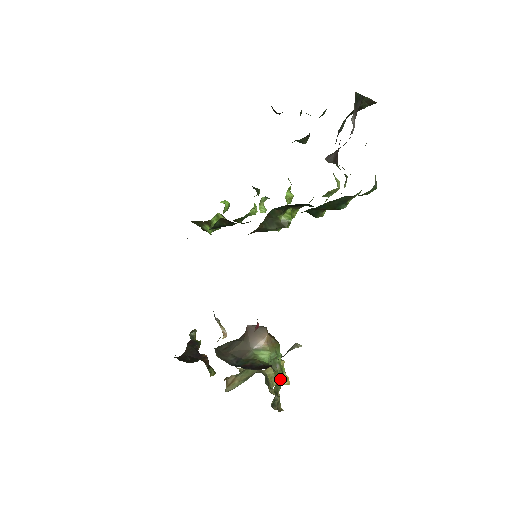
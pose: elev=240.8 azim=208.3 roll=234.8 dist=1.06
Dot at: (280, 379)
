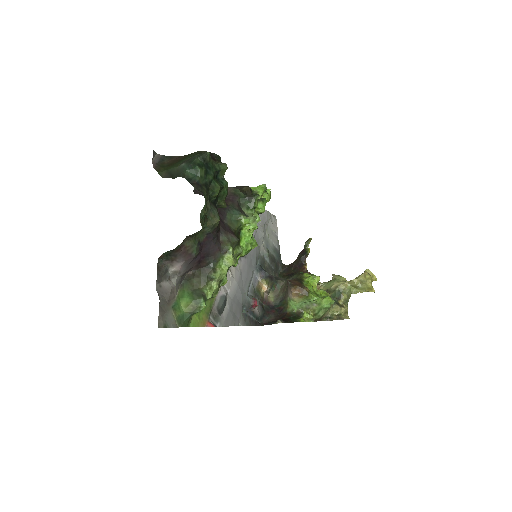
Dot at: (306, 318)
